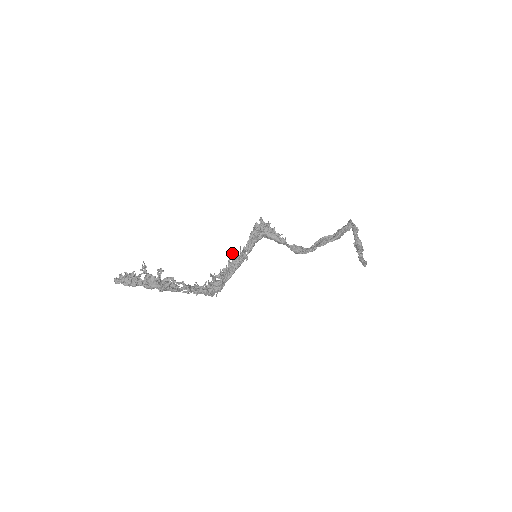
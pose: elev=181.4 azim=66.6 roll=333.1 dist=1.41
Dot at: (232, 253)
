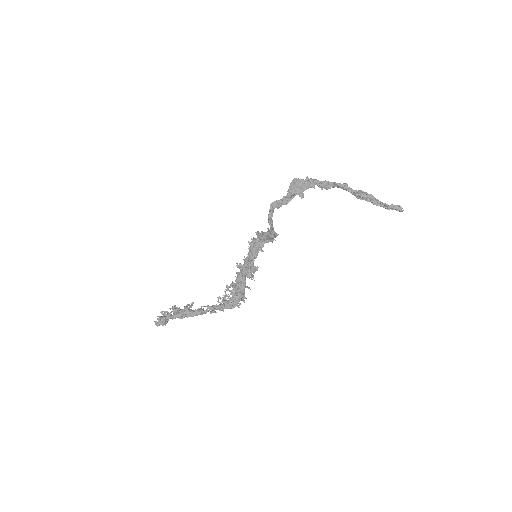
Dot at: occluded
